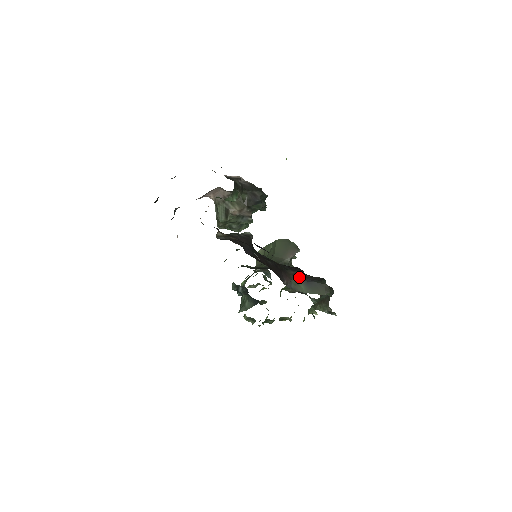
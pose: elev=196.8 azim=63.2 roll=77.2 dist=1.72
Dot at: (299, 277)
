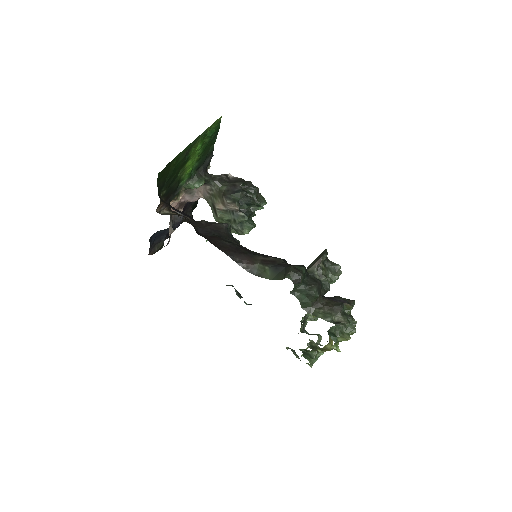
Dot at: (269, 263)
